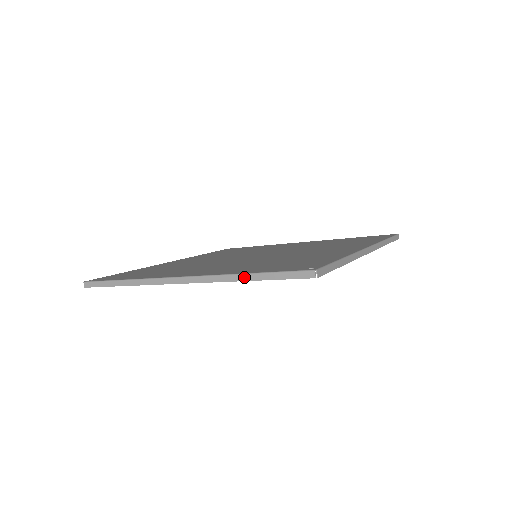
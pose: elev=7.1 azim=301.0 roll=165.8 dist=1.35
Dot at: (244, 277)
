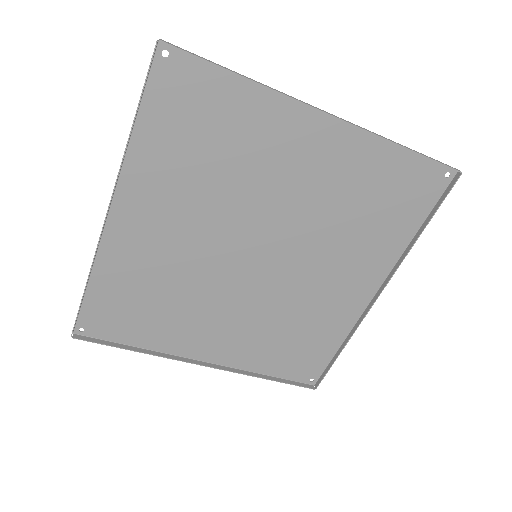
Dot at: (400, 144)
